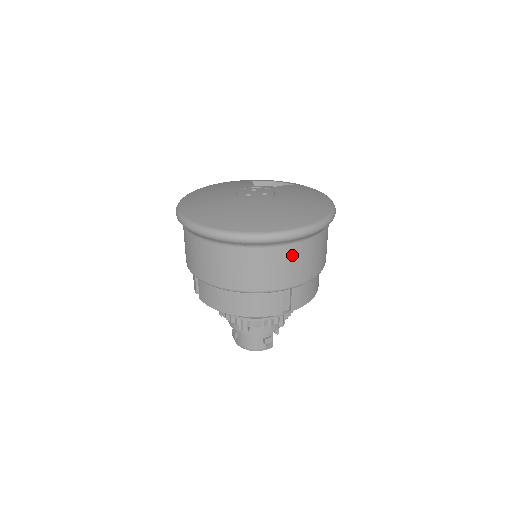
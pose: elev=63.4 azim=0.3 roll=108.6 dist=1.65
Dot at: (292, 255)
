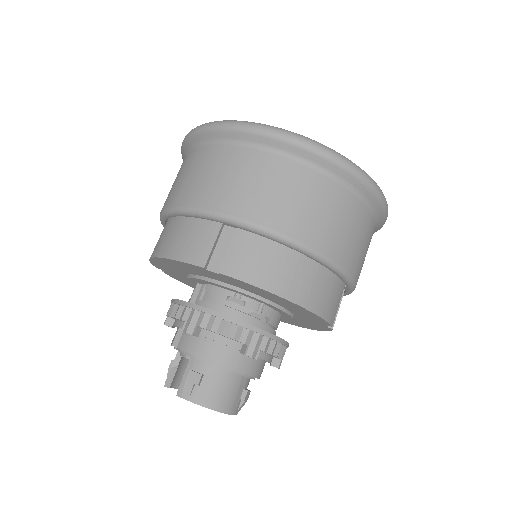
Dot at: (370, 241)
